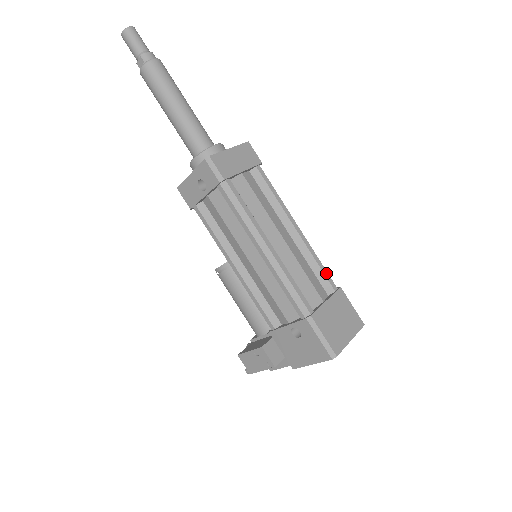
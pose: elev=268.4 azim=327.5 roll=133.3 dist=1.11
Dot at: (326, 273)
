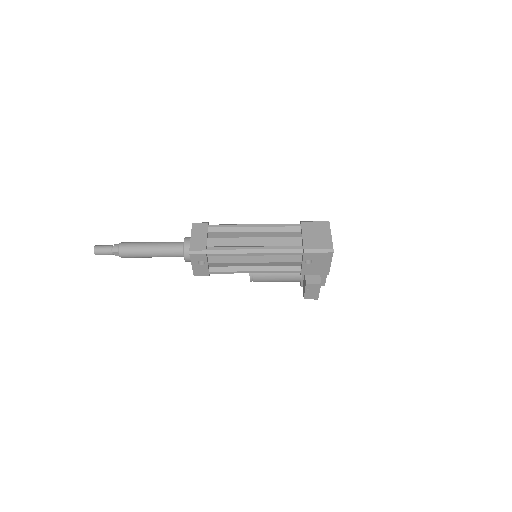
Dot at: (288, 225)
